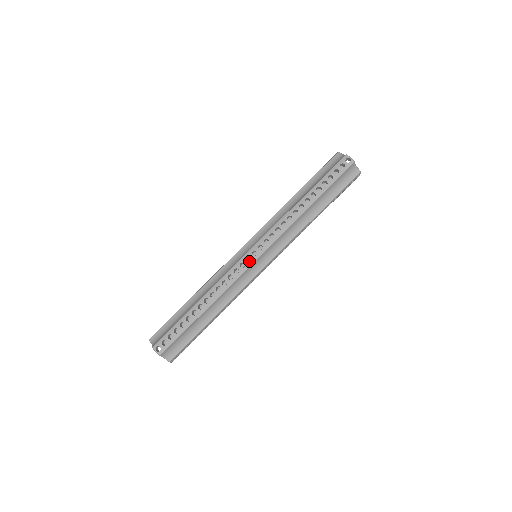
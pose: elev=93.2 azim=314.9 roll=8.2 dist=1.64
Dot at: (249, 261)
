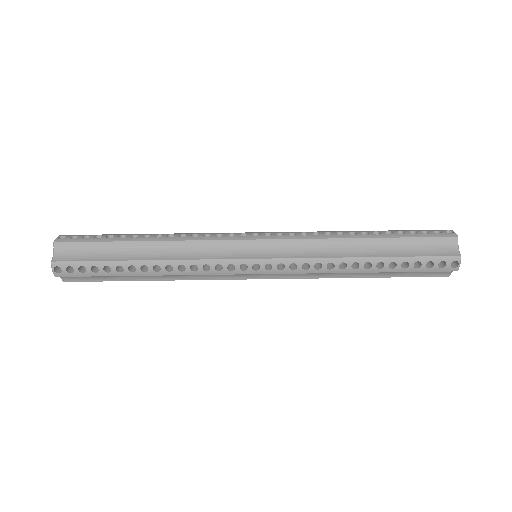
Dot at: occluded
